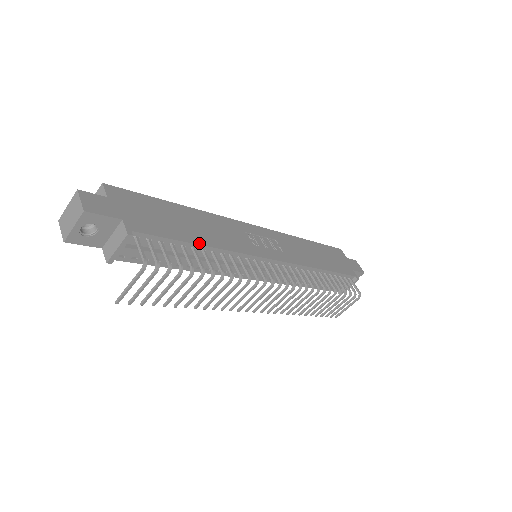
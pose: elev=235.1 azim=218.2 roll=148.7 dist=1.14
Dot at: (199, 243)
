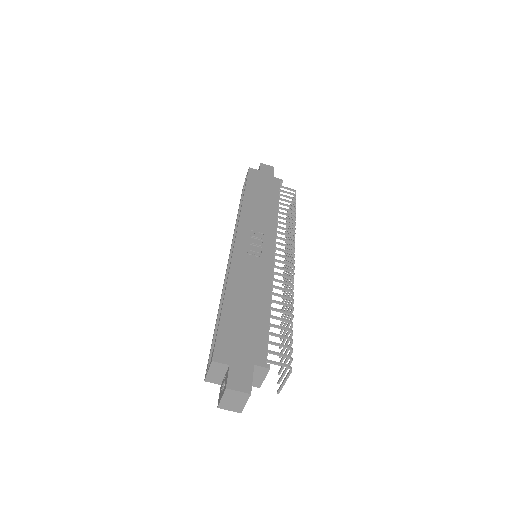
Dot at: (268, 310)
